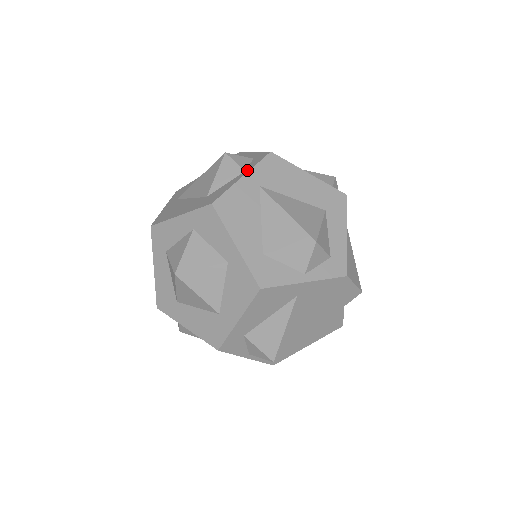
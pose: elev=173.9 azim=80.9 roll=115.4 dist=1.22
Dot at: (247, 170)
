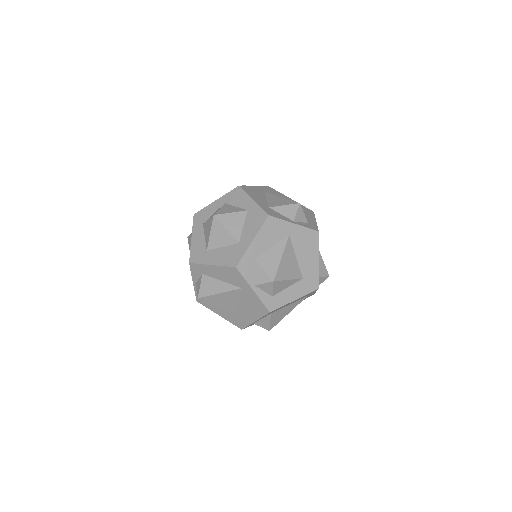
Dot at: occluded
